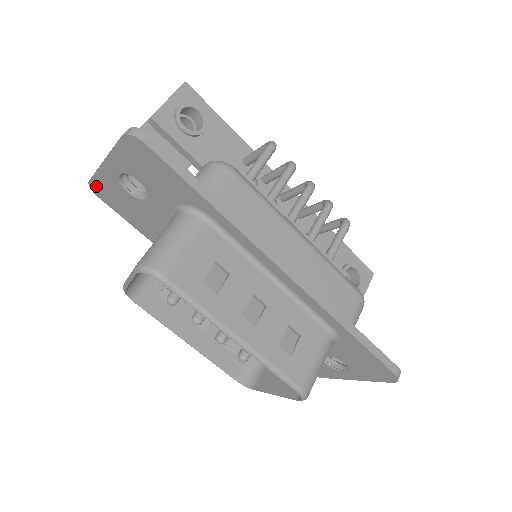
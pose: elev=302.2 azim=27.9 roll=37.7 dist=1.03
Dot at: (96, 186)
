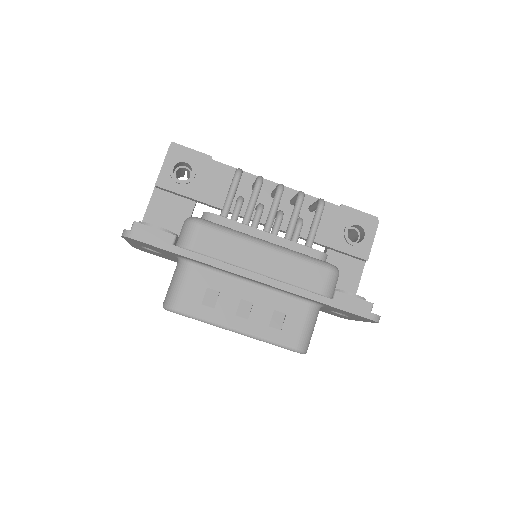
Dot at: (138, 248)
